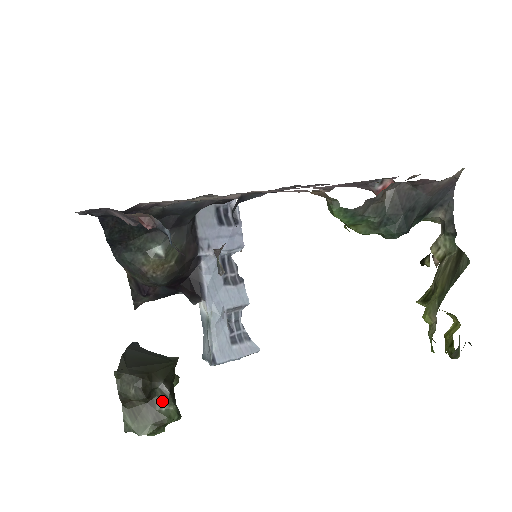
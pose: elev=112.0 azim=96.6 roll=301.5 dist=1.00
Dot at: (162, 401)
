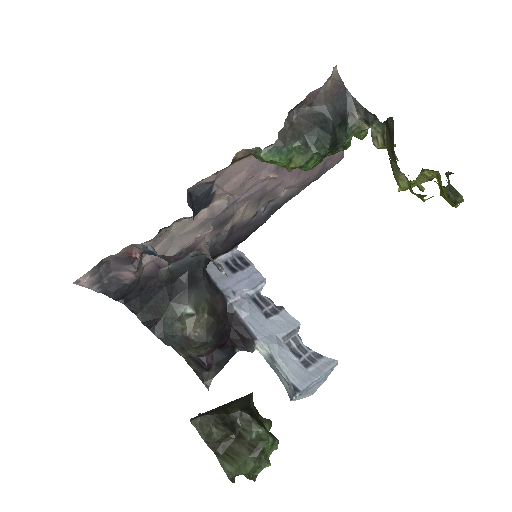
Dot at: (249, 429)
